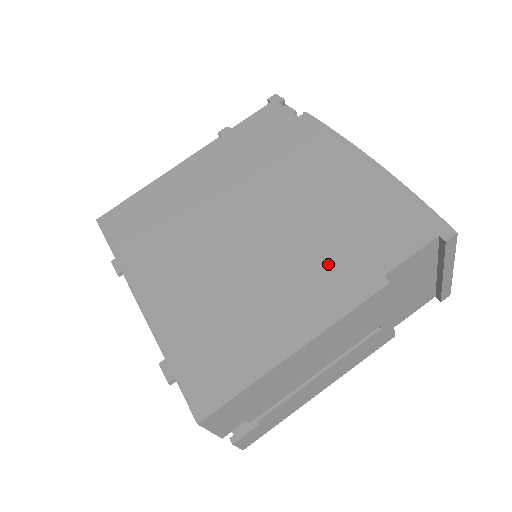
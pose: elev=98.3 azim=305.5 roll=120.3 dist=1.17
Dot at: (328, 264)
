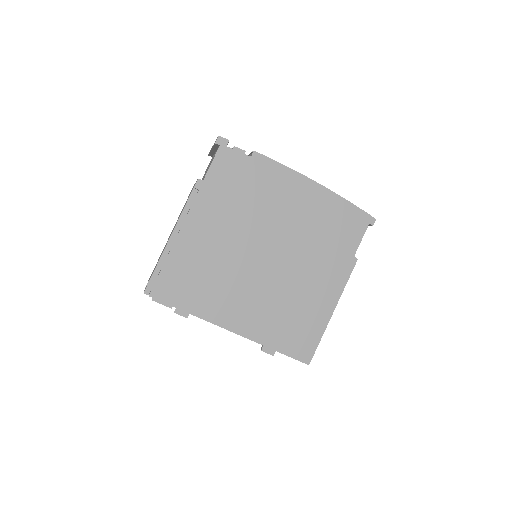
Dot at: (326, 261)
